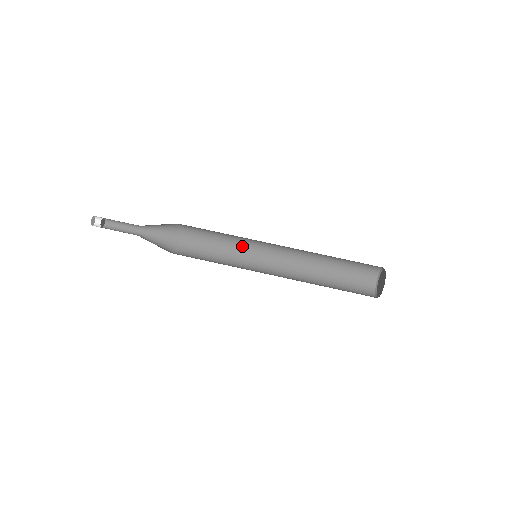
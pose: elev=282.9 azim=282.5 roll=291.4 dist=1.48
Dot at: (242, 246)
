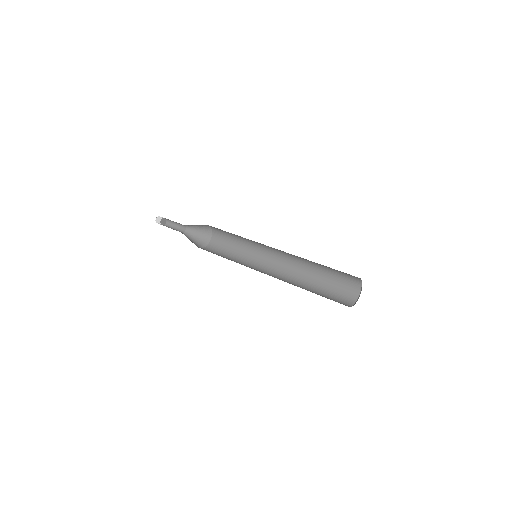
Dot at: (252, 253)
